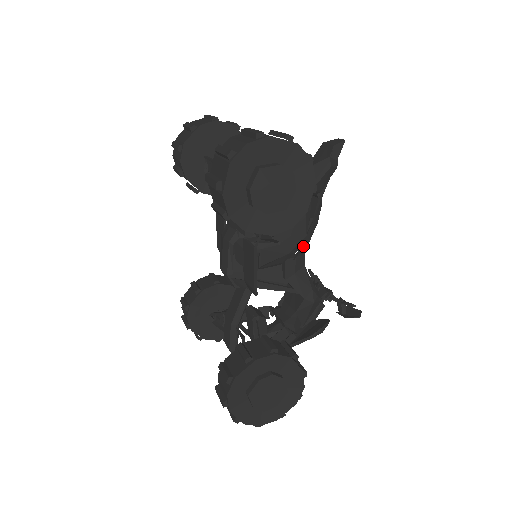
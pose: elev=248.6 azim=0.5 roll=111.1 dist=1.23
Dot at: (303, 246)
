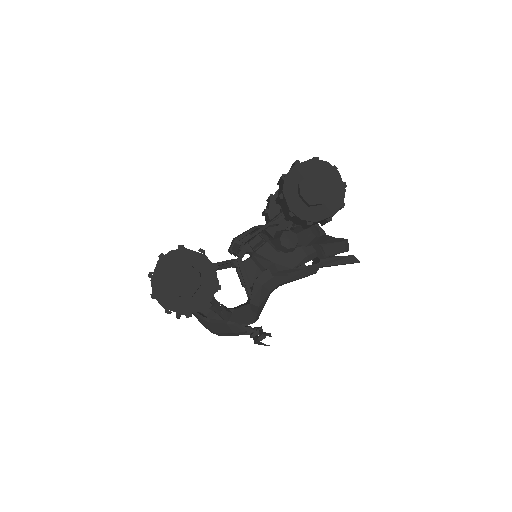
Dot at: (284, 277)
